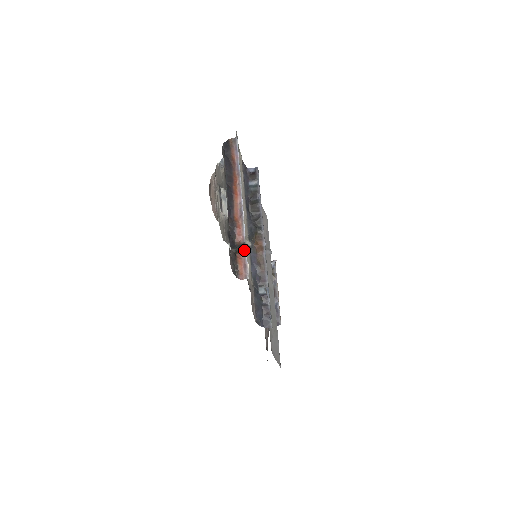
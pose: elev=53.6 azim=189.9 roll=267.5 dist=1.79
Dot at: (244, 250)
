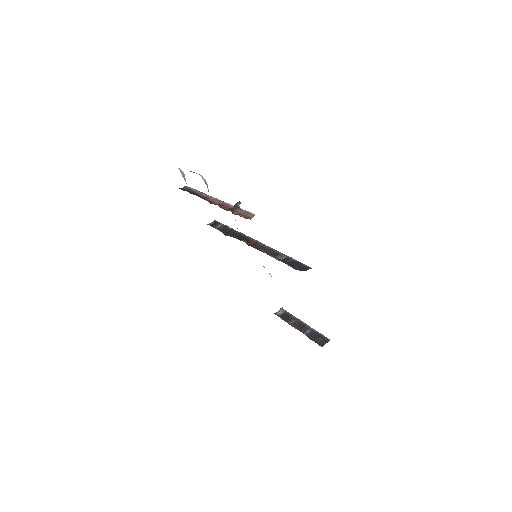
Dot at: (238, 208)
